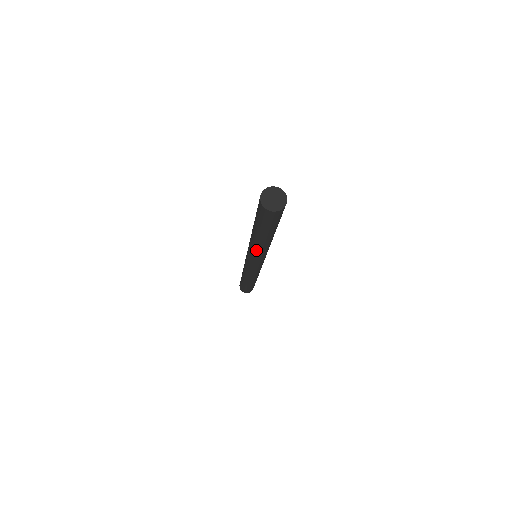
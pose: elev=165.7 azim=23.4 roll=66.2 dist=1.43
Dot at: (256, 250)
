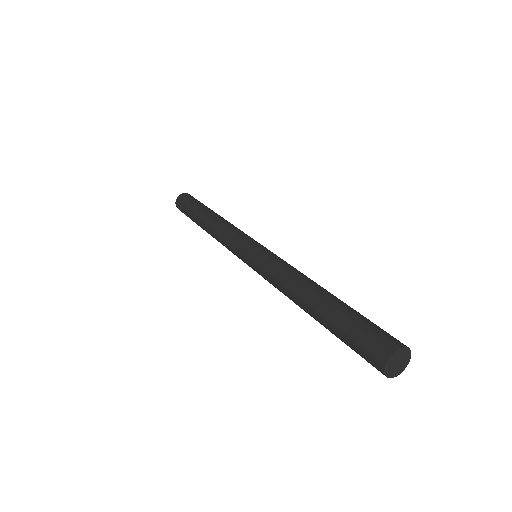
Dot at: (283, 293)
